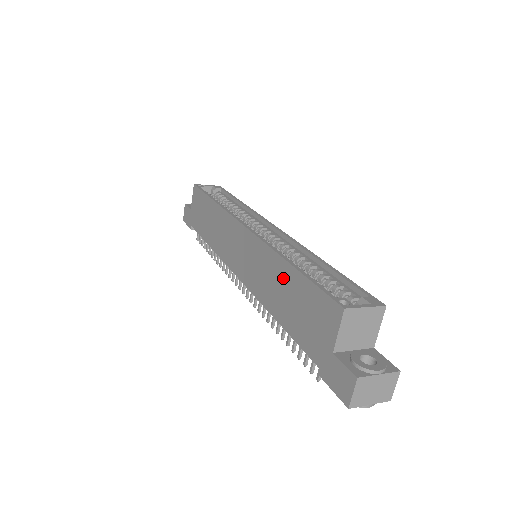
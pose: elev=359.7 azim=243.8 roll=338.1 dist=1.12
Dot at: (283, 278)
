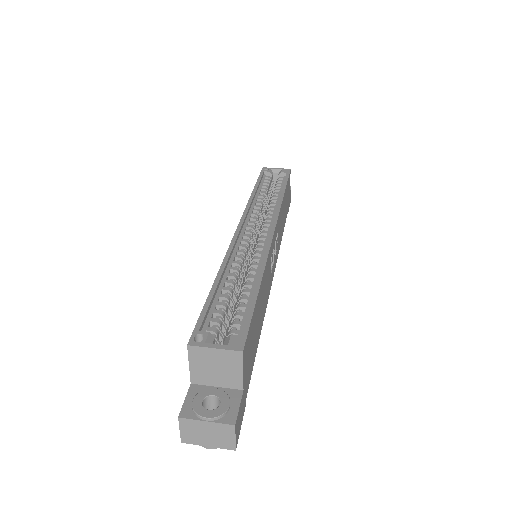
Dot at: occluded
